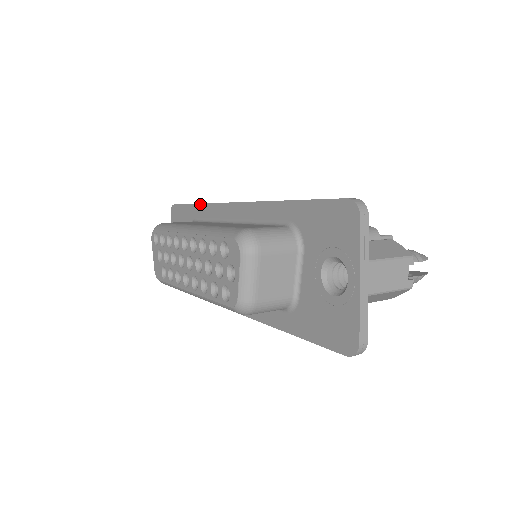
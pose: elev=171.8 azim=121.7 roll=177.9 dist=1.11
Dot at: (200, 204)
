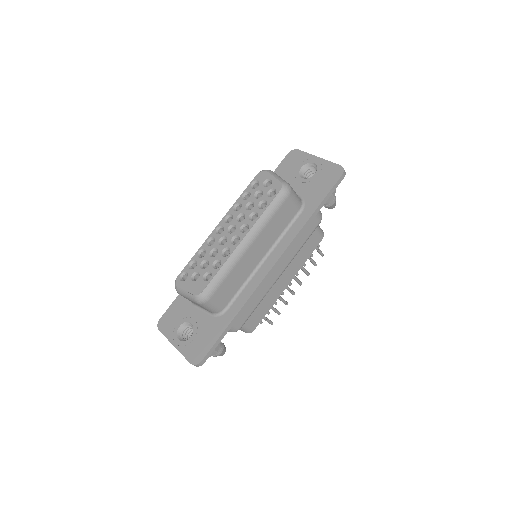
Dot at: occluded
